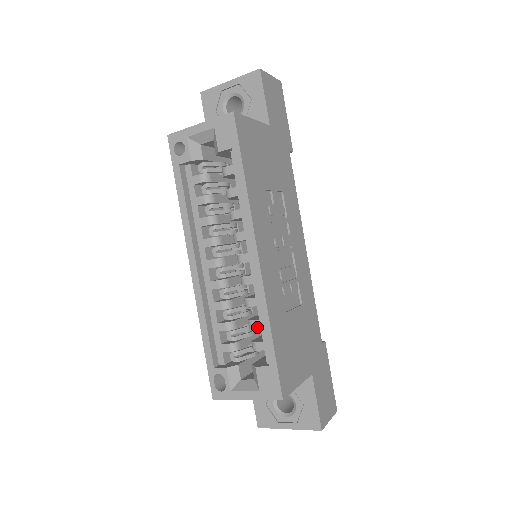
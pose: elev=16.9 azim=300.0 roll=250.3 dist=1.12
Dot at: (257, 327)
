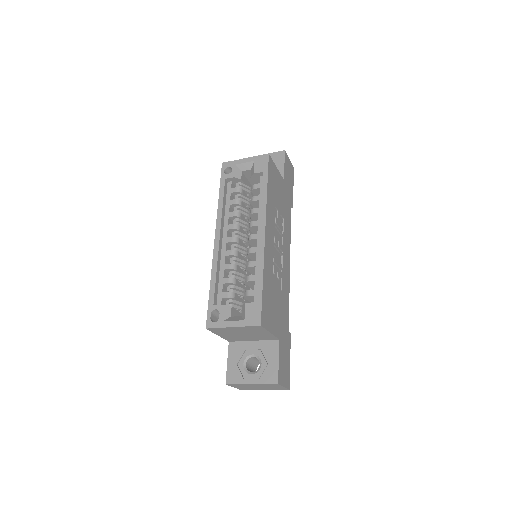
Dot at: (252, 280)
